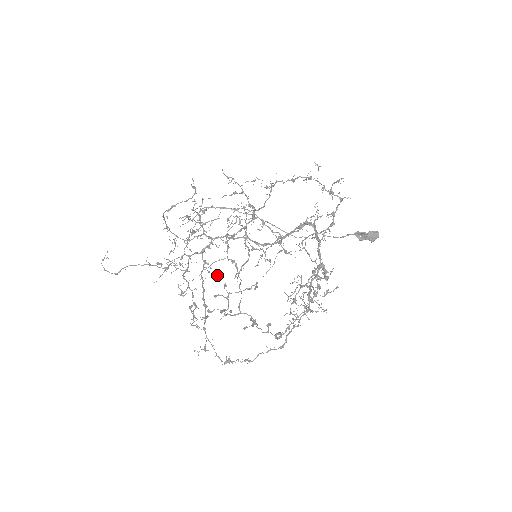
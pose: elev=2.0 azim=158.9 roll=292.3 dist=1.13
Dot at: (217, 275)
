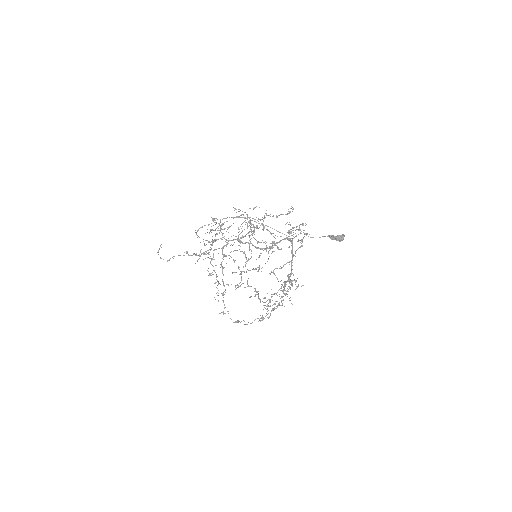
Dot at: (233, 260)
